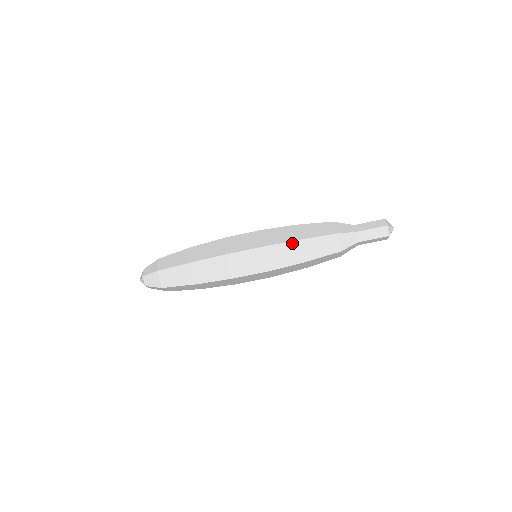
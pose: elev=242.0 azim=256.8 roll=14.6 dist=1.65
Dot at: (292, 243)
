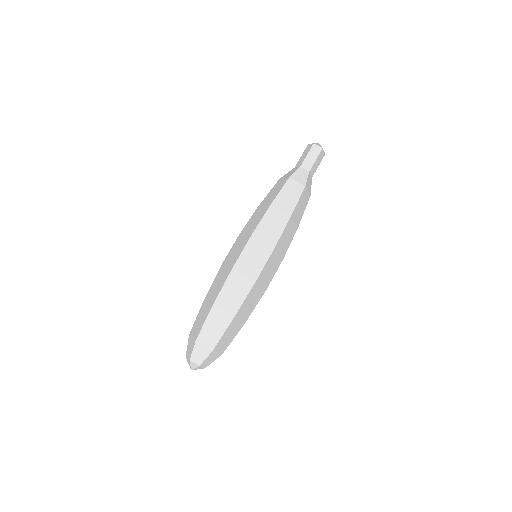
Dot at: (255, 212)
